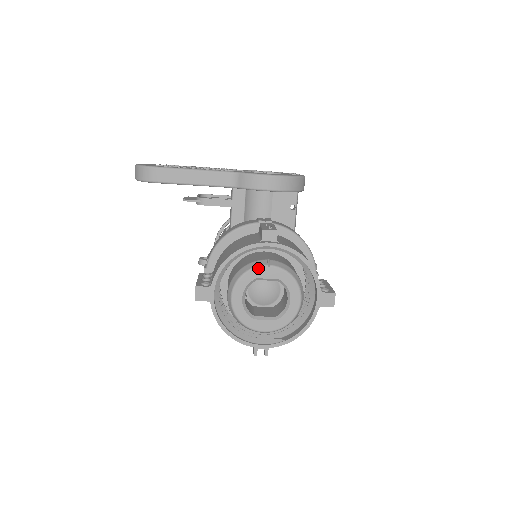
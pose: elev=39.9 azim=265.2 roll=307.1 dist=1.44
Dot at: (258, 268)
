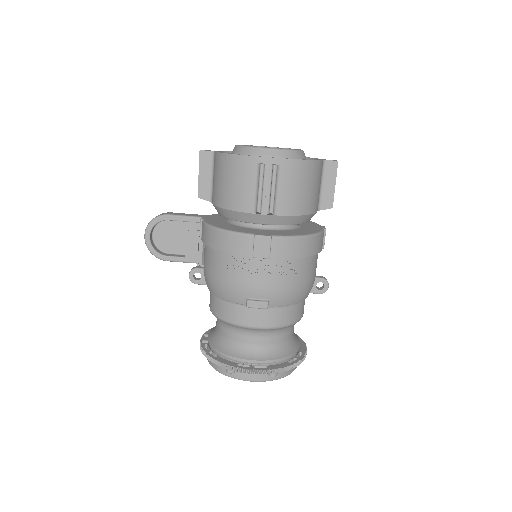
Dot at: occluded
